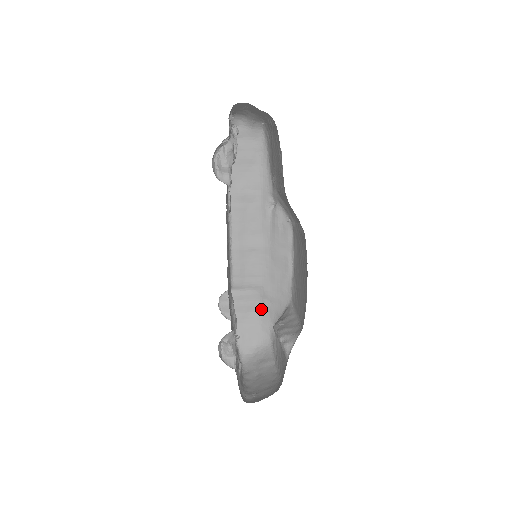
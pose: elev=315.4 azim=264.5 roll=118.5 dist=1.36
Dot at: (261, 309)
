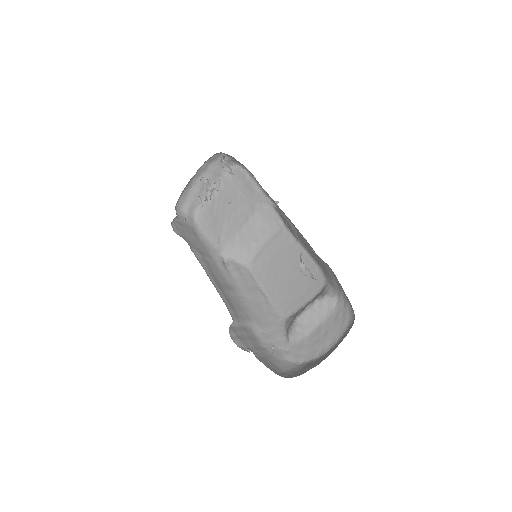
Dot at: (263, 343)
